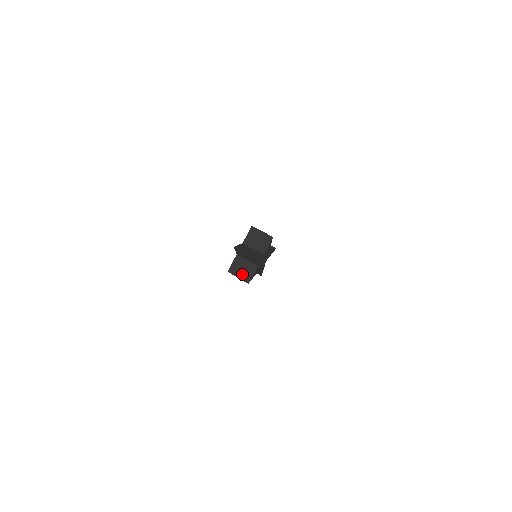
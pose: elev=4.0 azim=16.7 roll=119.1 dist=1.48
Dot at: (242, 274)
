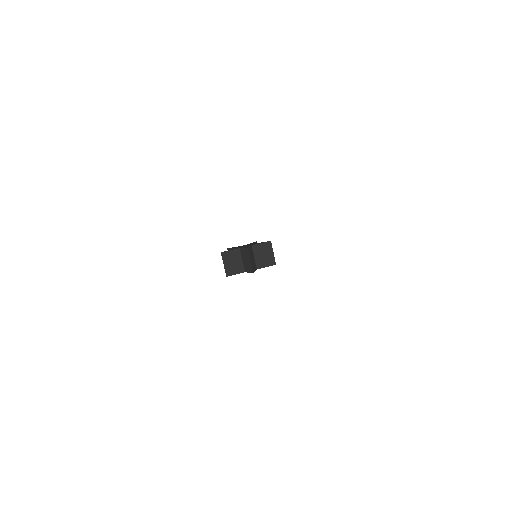
Dot at: occluded
